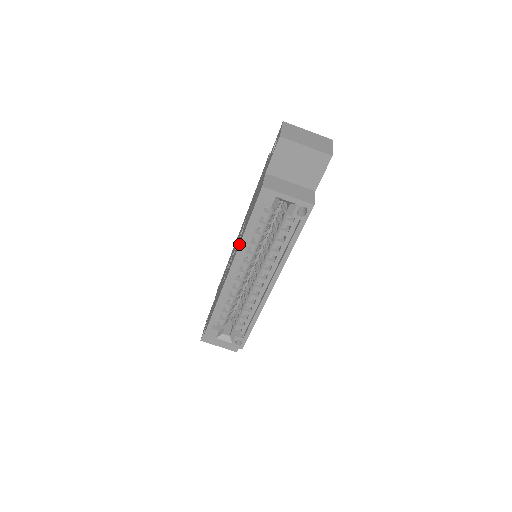
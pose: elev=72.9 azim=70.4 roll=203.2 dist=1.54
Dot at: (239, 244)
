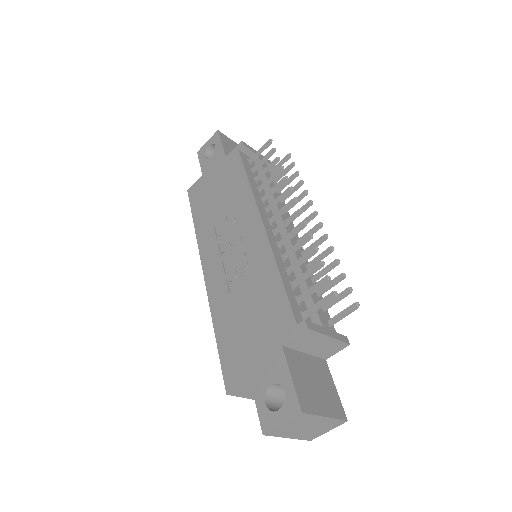
Dot at: occluded
